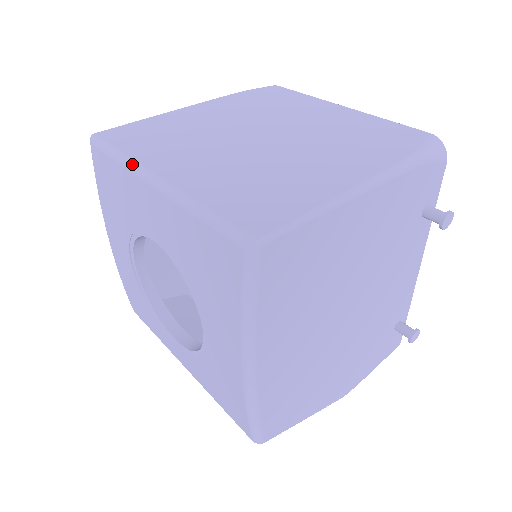
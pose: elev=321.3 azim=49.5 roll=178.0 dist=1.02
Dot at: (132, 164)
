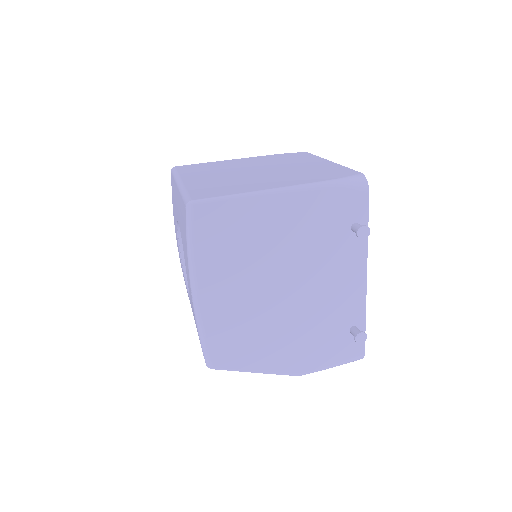
Dot at: (177, 177)
